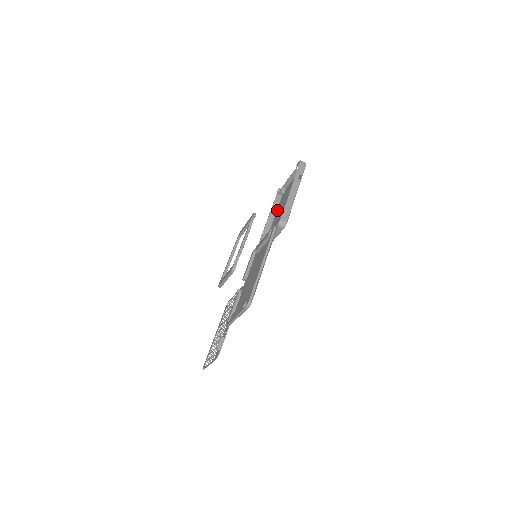
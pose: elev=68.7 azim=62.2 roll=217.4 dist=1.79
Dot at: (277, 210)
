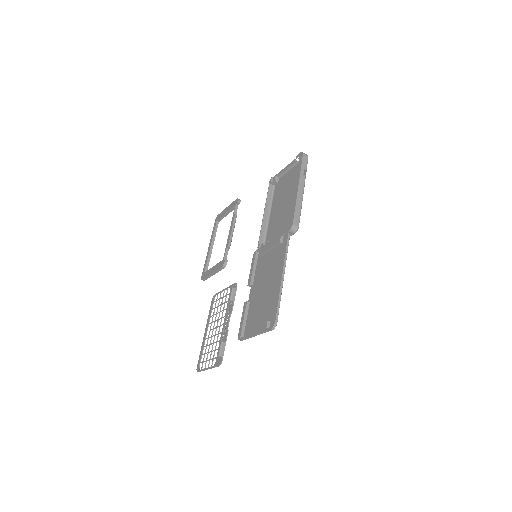
Dot at: (272, 203)
